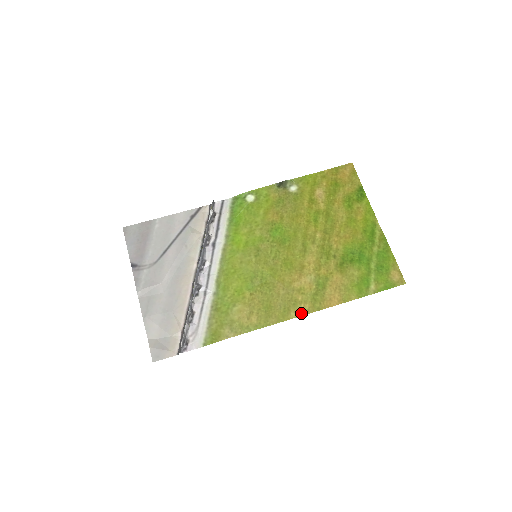
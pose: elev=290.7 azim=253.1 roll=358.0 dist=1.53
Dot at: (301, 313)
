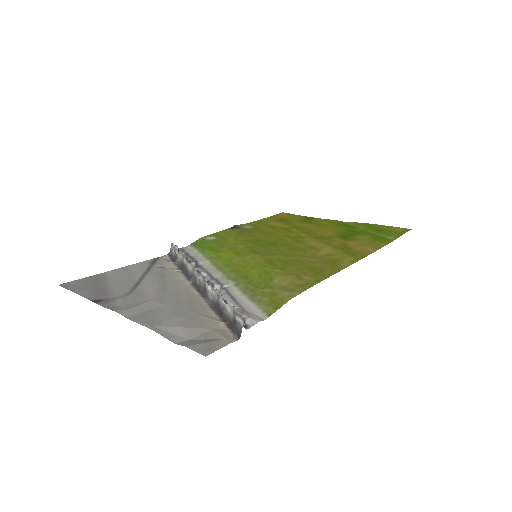
Dot at: (351, 262)
